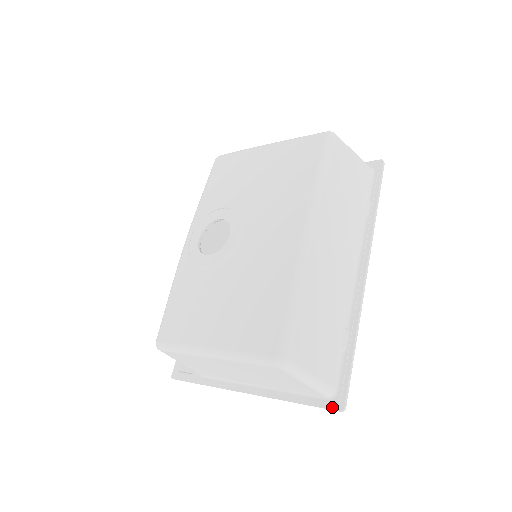
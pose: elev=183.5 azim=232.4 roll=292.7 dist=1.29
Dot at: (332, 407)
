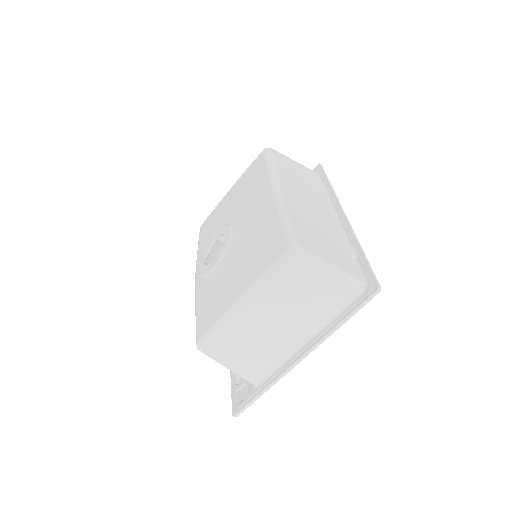
Dot at: (369, 294)
